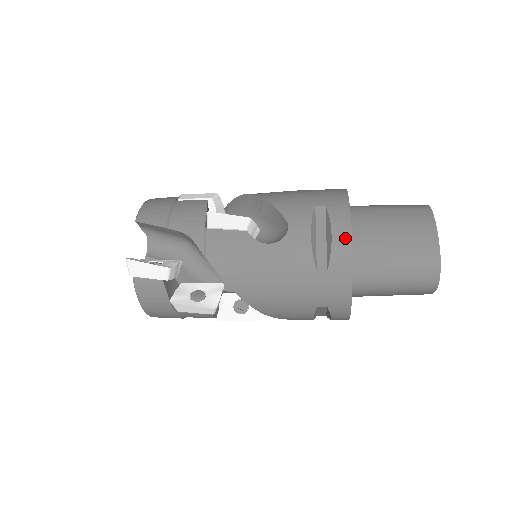
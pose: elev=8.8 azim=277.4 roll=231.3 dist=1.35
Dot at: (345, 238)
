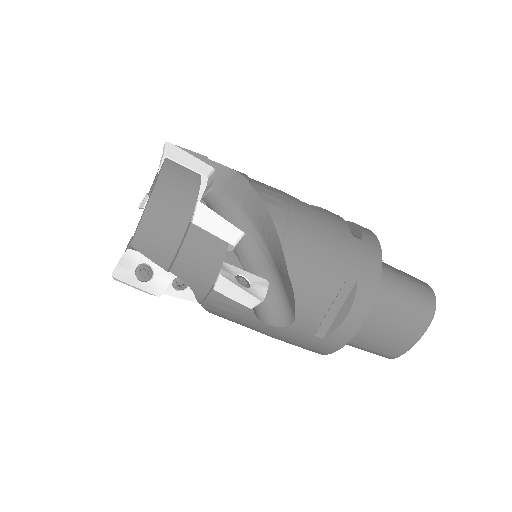
Dot at: (369, 230)
